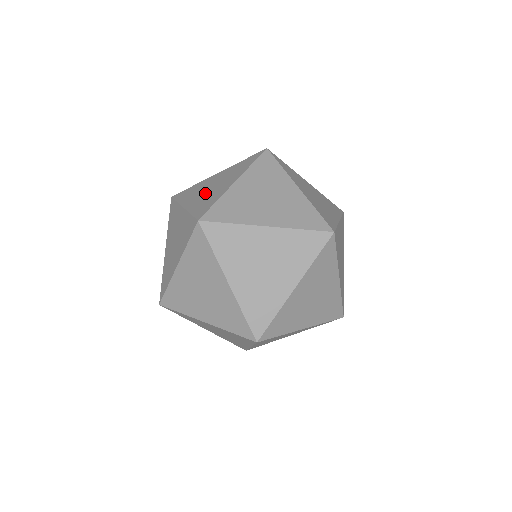
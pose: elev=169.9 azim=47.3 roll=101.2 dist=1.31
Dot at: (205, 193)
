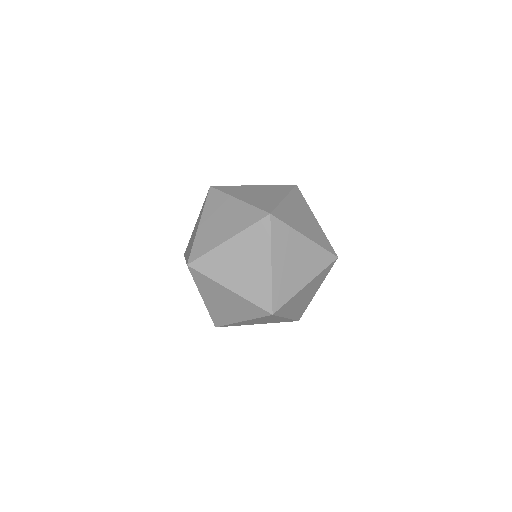
Dot at: (256, 196)
